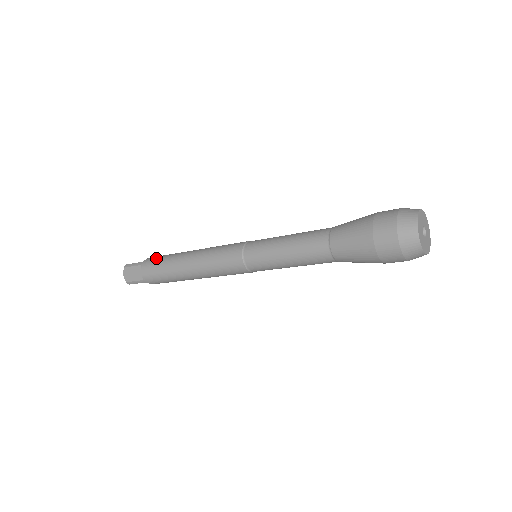
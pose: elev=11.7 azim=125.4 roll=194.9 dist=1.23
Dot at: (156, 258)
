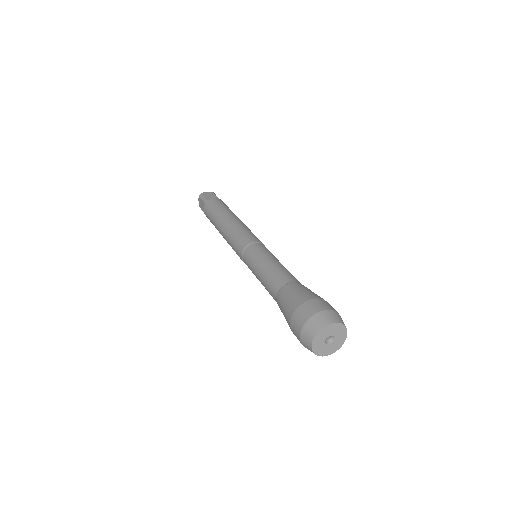
Dot at: (212, 205)
